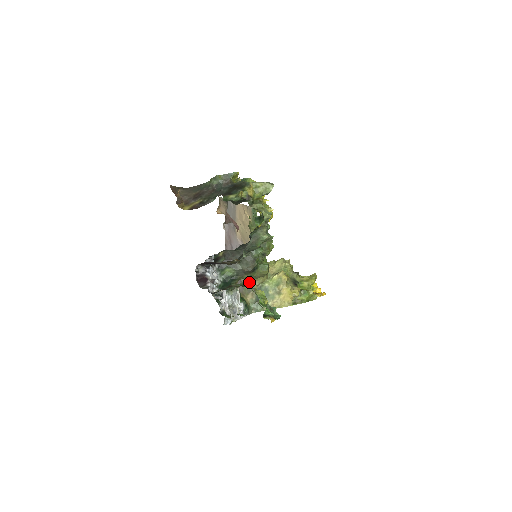
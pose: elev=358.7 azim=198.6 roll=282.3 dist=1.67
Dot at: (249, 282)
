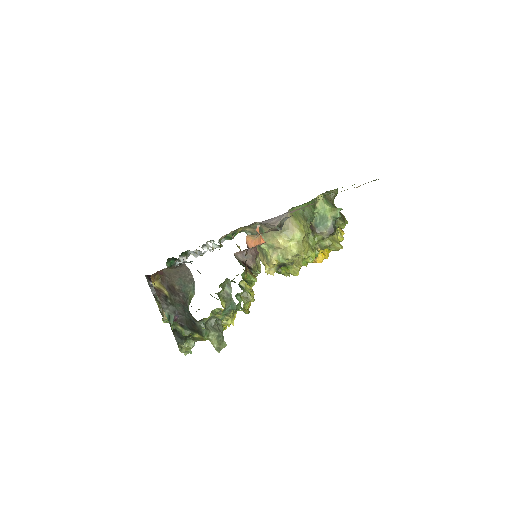
Dot at: (261, 227)
